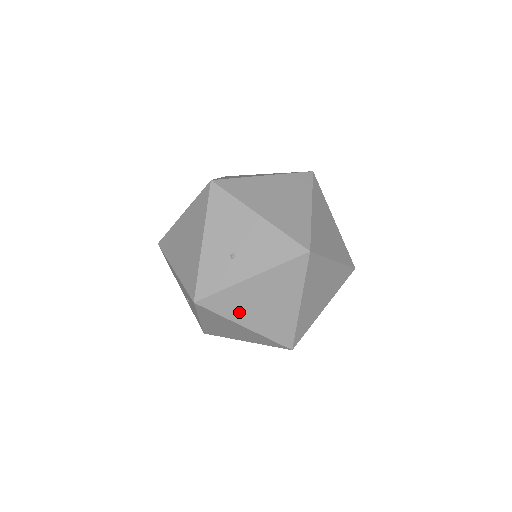
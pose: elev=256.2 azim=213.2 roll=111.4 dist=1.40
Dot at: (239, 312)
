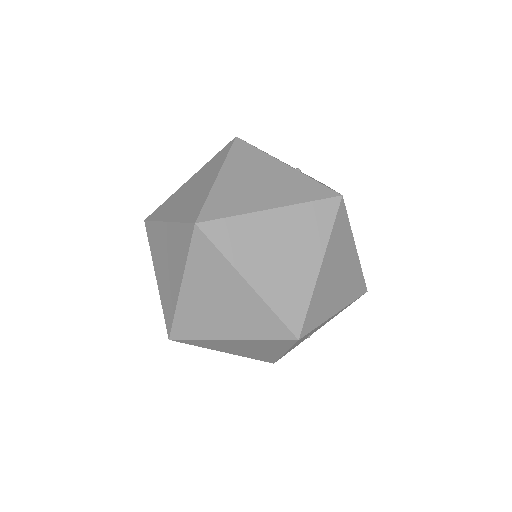
Dot at: occluded
